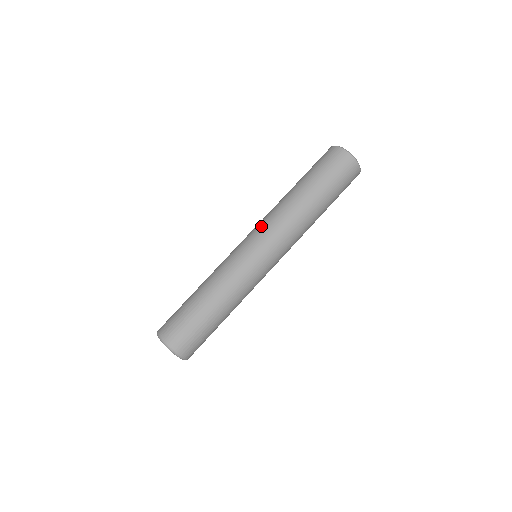
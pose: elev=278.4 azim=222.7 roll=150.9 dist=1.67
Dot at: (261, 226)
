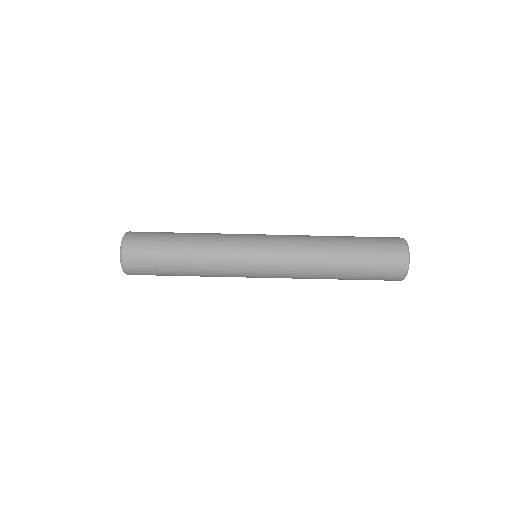
Dot at: occluded
